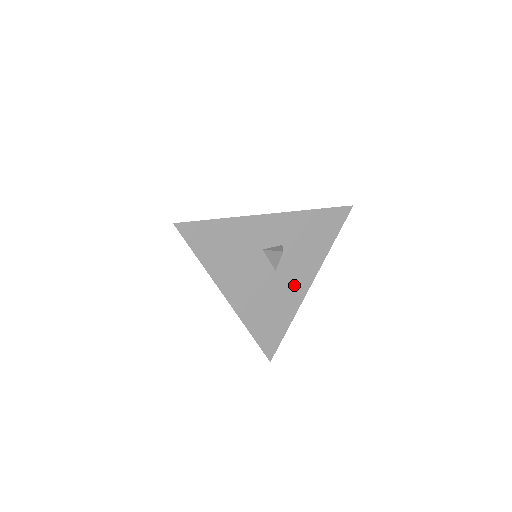
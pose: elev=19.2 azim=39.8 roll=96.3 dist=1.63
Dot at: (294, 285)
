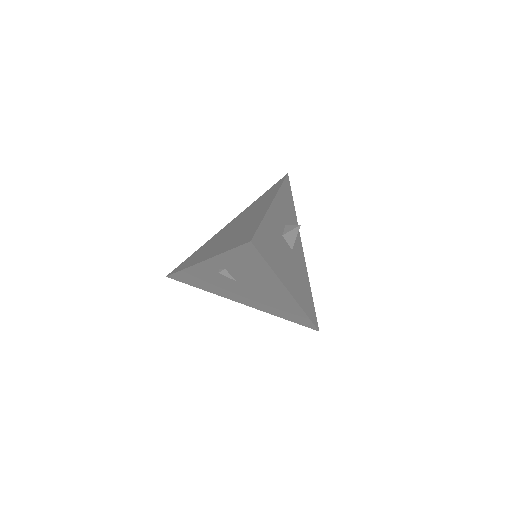
Dot at: (300, 256)
